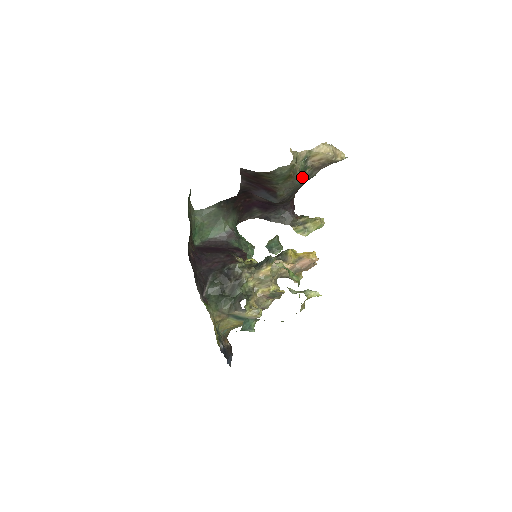
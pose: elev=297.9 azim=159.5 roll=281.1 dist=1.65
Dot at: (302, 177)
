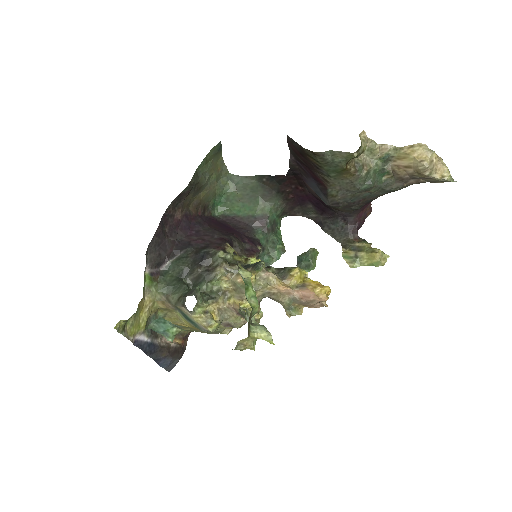
Dot at: (371, 182)
